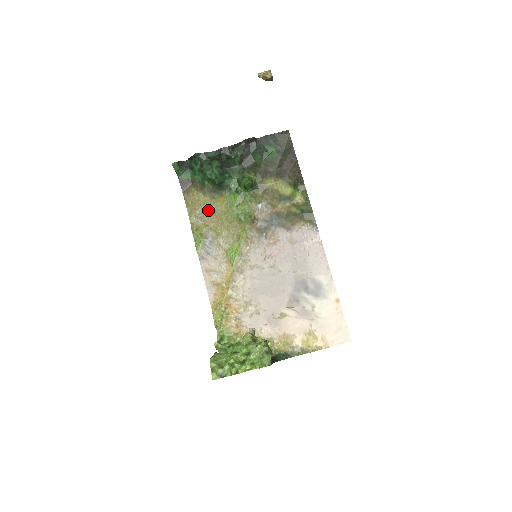
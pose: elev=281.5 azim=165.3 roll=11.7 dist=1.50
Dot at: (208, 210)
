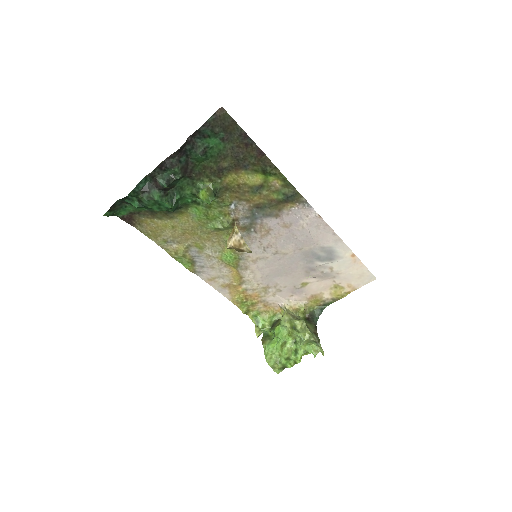
Dot at: (175, 231)
